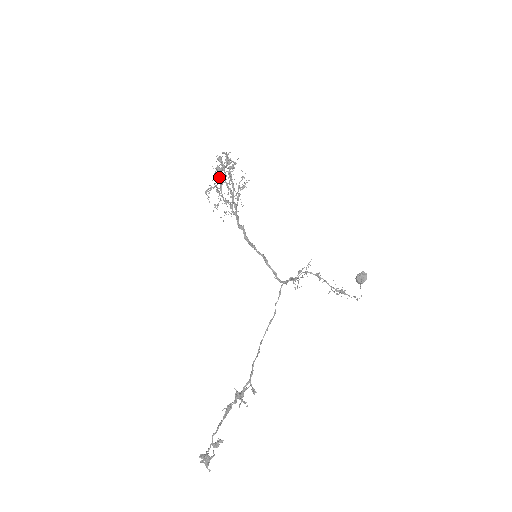
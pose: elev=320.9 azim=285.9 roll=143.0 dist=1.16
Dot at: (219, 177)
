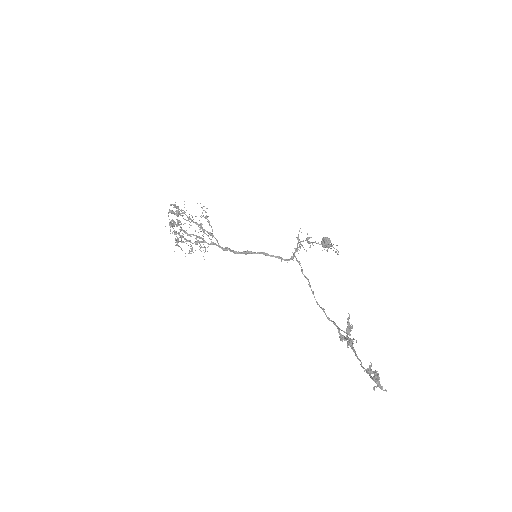
Dot at: (175, 233)
